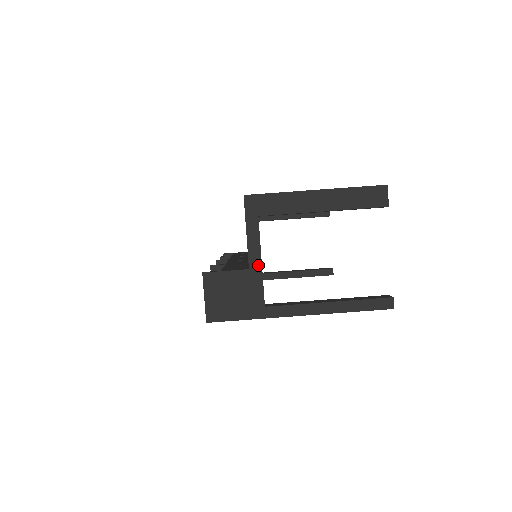
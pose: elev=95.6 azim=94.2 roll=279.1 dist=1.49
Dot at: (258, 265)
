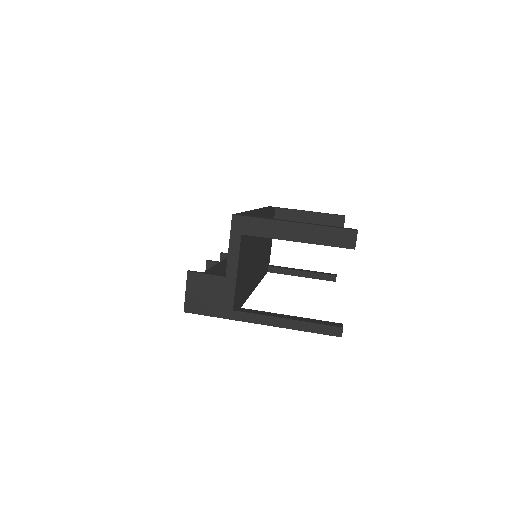
Dot at: (234, 275)
